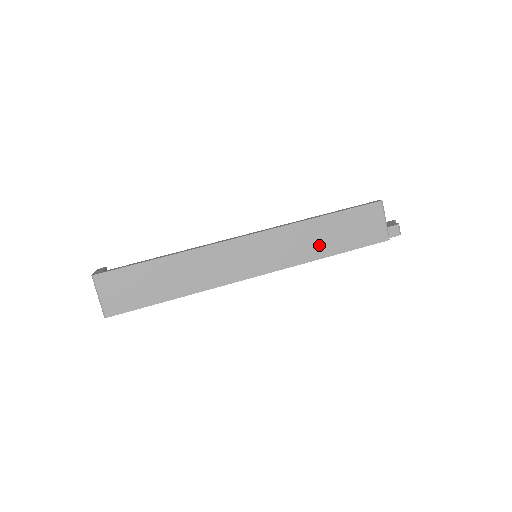
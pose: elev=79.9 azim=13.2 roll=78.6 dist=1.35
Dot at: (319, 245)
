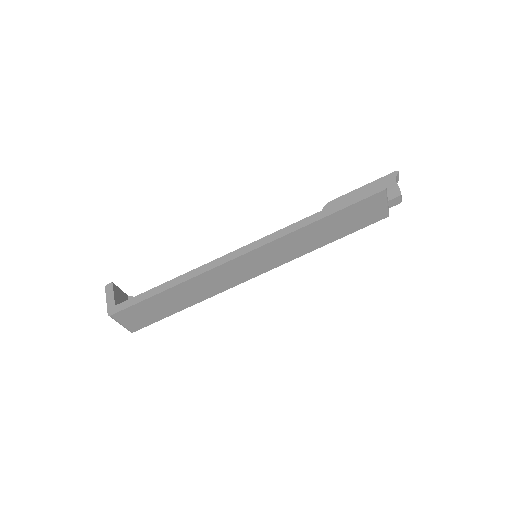
Dot at: (318, 239)
